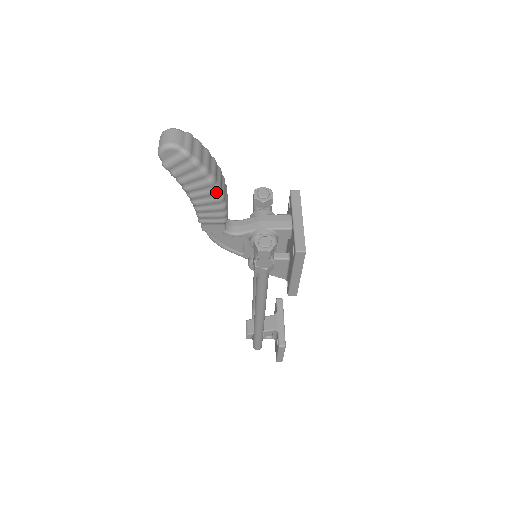
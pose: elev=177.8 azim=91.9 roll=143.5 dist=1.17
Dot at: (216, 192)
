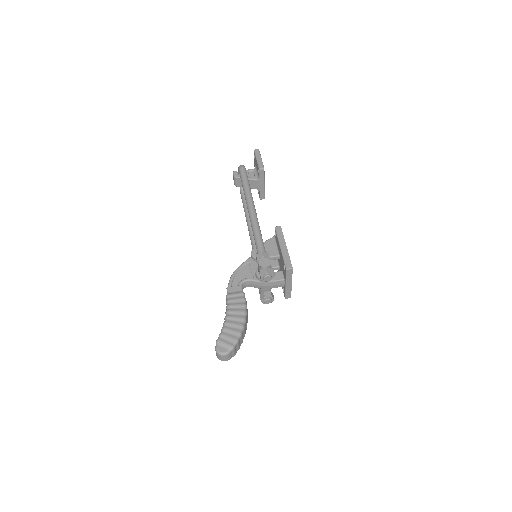
Dot at: occluded
